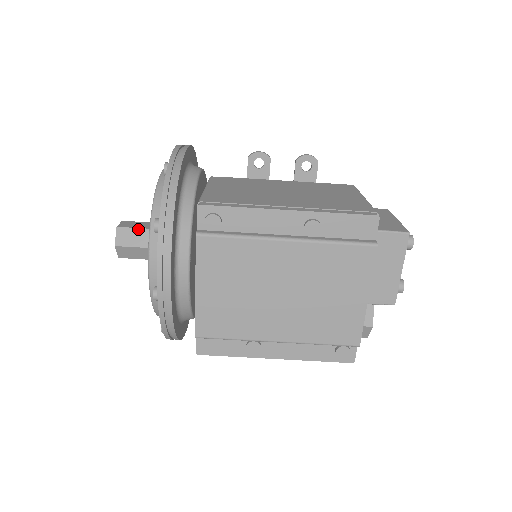
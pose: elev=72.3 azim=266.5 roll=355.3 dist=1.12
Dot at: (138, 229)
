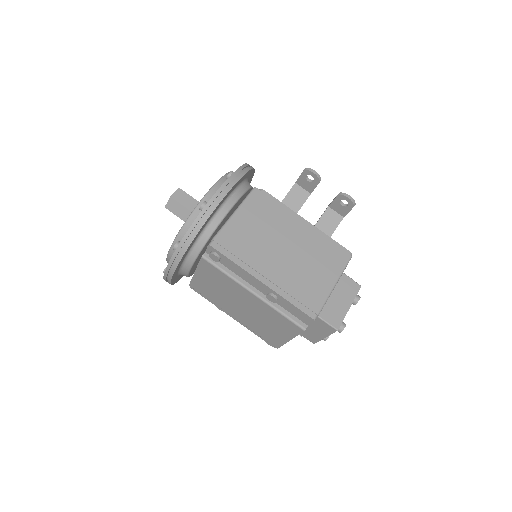
Dot at: (183, 206)
